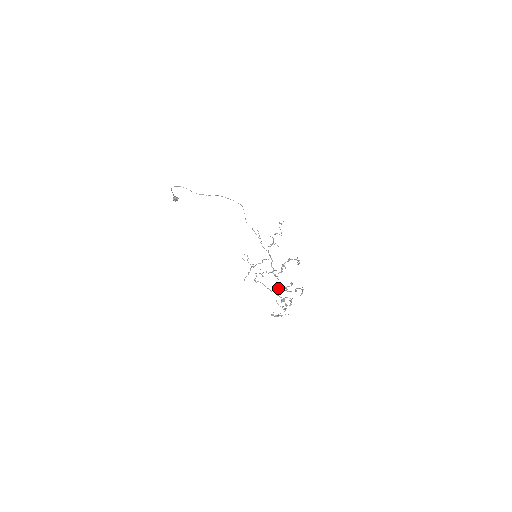
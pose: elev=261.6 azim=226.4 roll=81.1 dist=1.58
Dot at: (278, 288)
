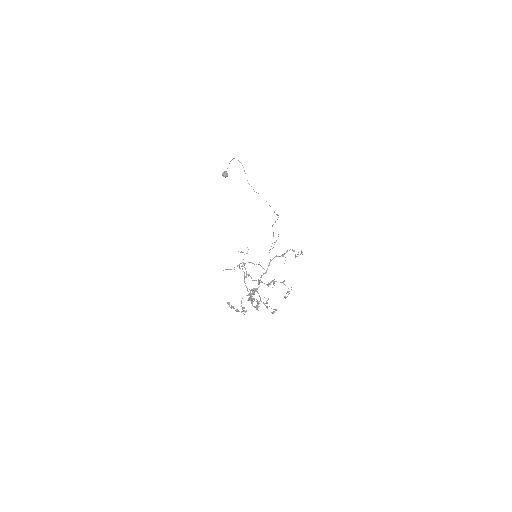
Dot at: occluded
